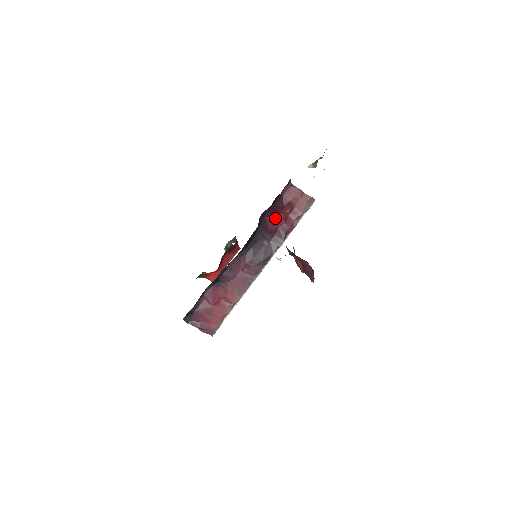
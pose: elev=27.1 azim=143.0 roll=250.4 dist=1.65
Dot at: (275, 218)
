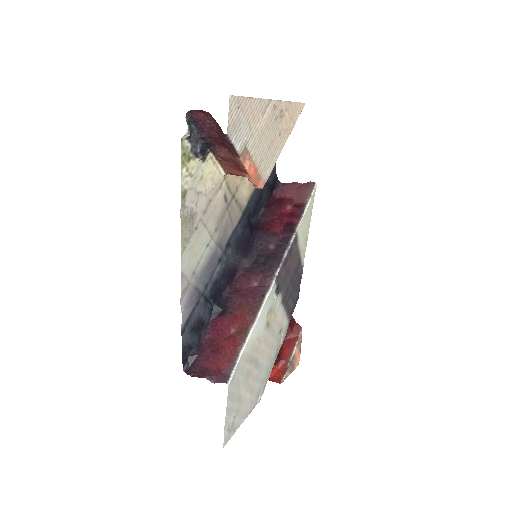
Dot at: (275, 219)
